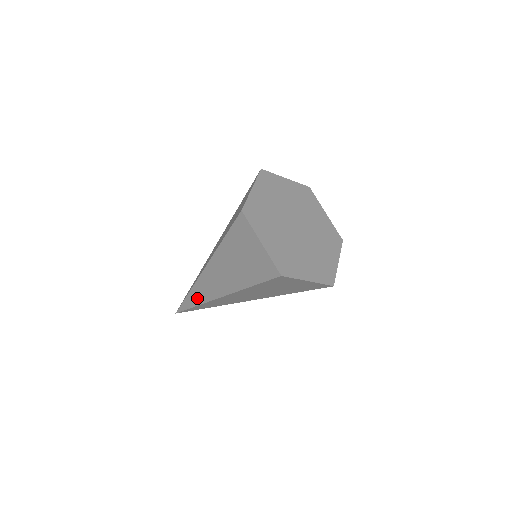
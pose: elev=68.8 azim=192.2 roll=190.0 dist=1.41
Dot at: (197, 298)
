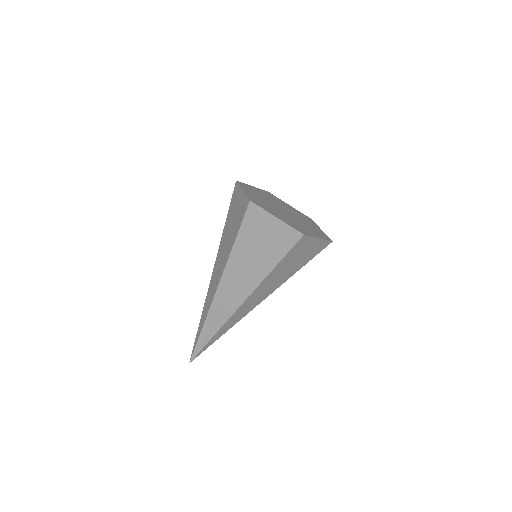
Dot at: (215, 324)
